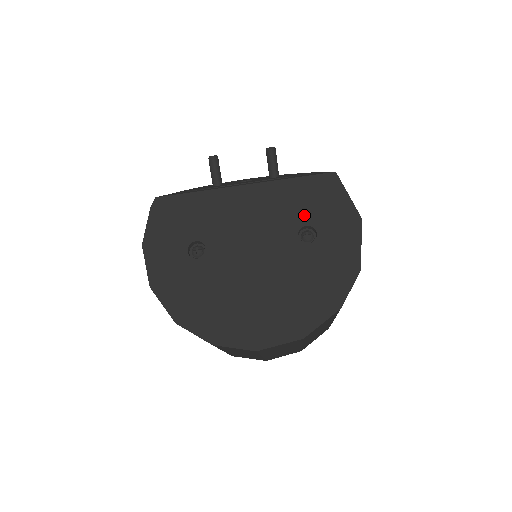
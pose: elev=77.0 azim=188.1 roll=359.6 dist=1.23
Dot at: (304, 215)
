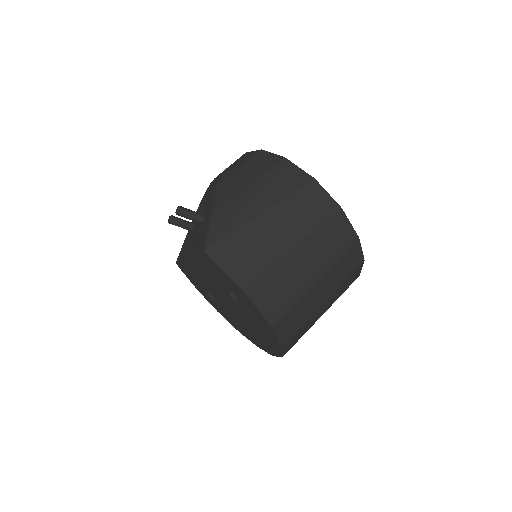
Dot at: (221, 283)
